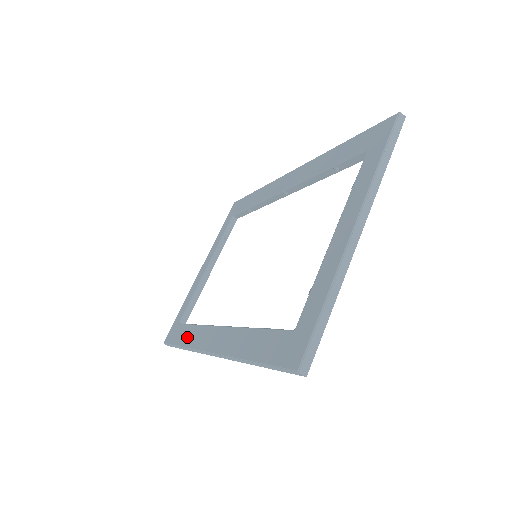
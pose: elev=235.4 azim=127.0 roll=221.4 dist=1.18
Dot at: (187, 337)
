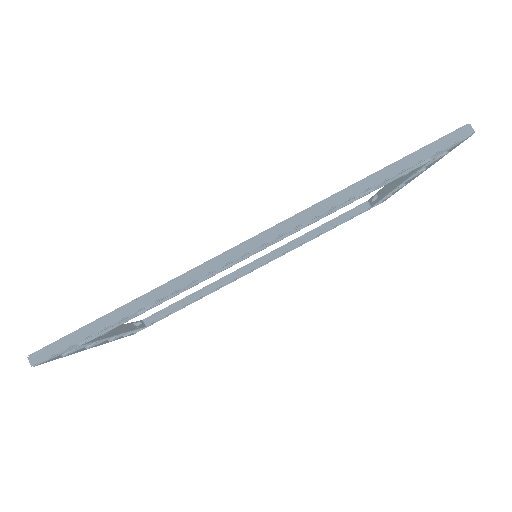
Dot at: occluded
